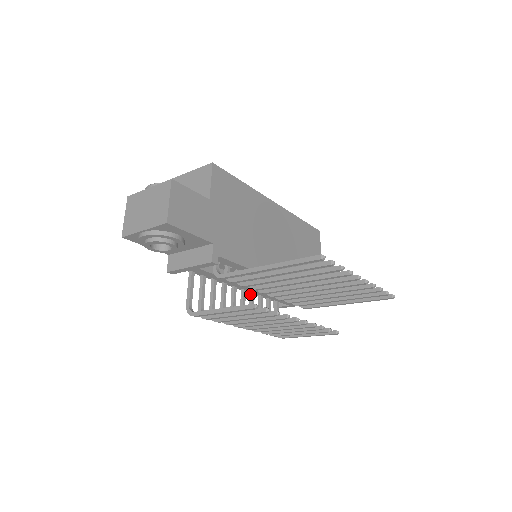
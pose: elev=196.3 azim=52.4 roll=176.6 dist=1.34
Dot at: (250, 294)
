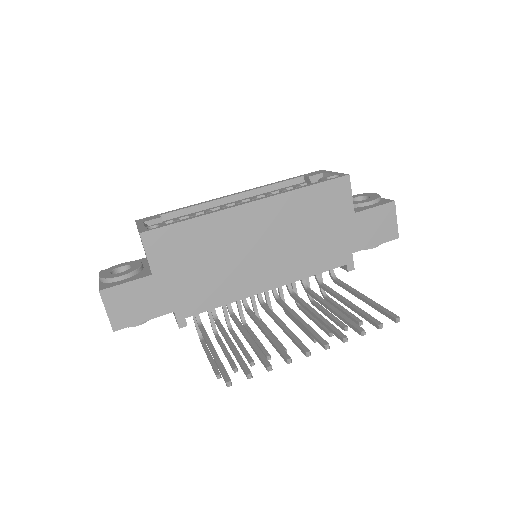
Dot at: occluded
